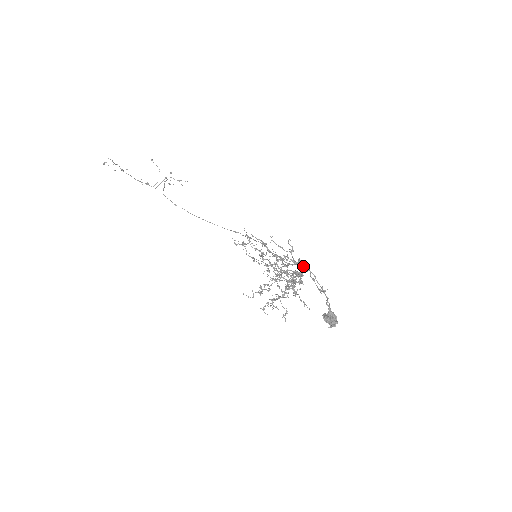
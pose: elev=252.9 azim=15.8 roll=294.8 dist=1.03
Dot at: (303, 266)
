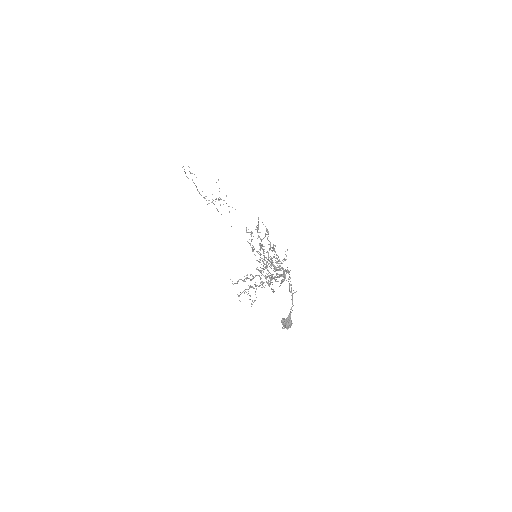
Dot at: occluded
